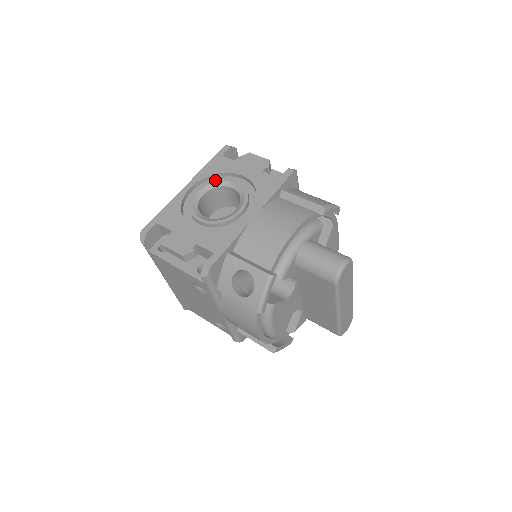
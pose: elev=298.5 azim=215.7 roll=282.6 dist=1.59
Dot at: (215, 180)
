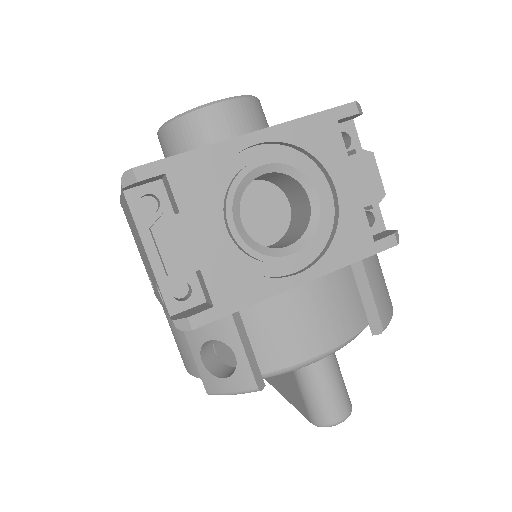
Dot at: (298, 164)
